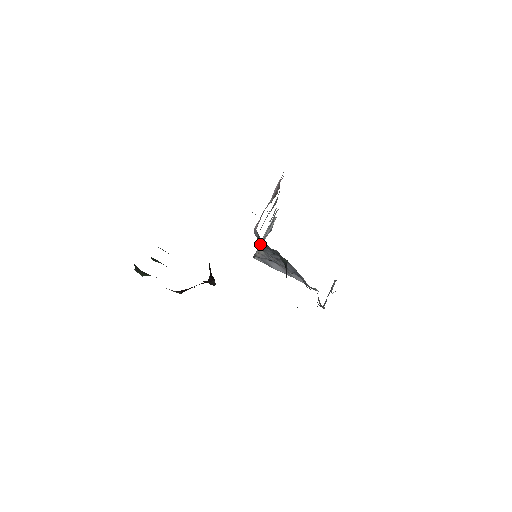
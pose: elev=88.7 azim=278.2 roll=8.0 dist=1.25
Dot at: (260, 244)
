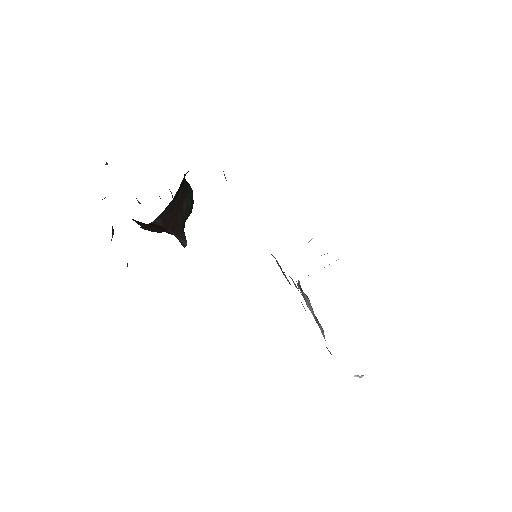
Dot at: occluded
